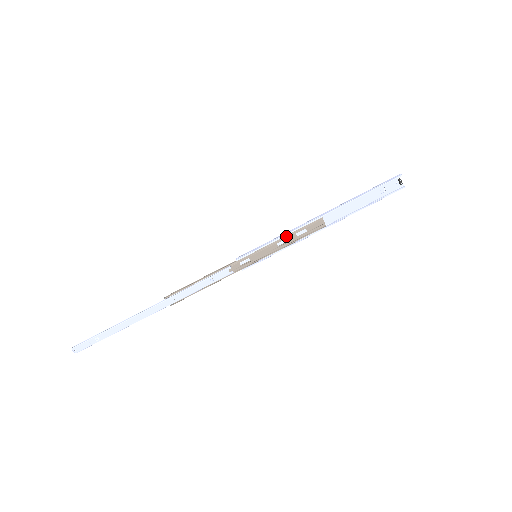
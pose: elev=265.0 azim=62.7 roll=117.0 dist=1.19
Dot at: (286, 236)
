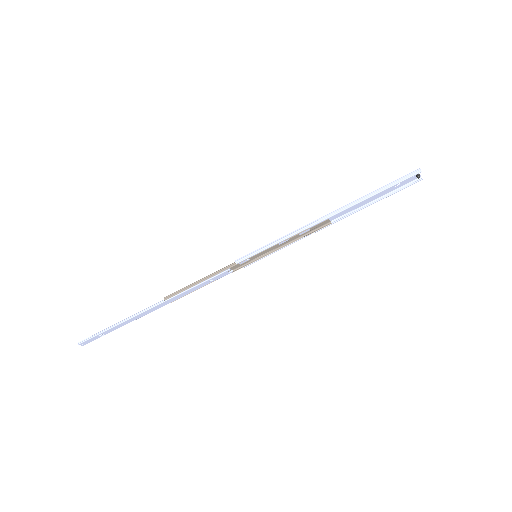
Dot at: (288, 237)
